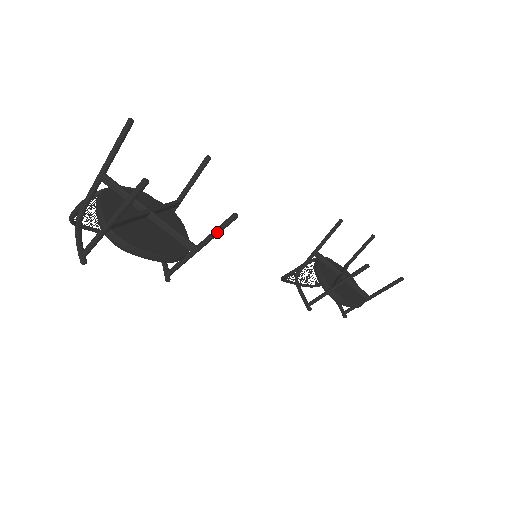
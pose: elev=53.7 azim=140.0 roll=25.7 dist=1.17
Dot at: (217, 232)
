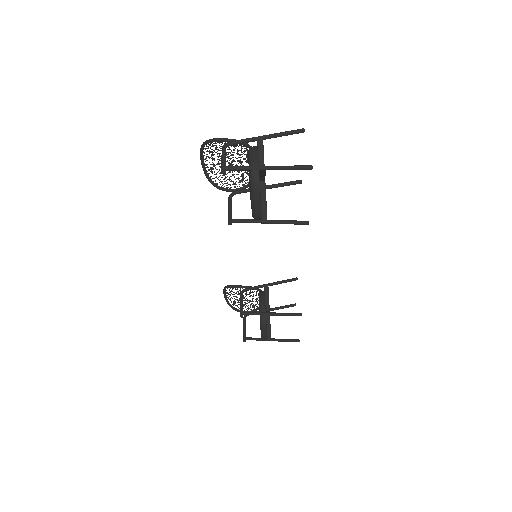
Dot at: (289, 222)
